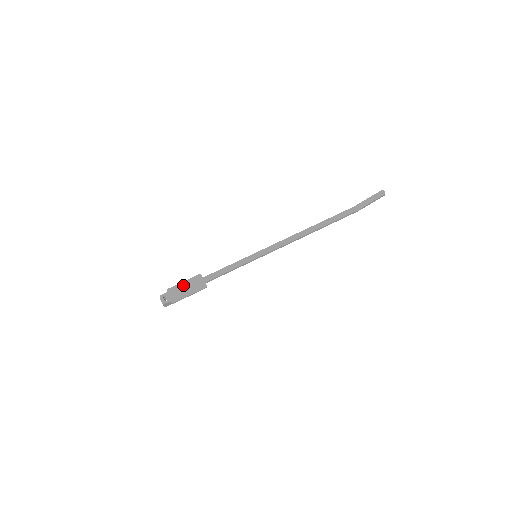
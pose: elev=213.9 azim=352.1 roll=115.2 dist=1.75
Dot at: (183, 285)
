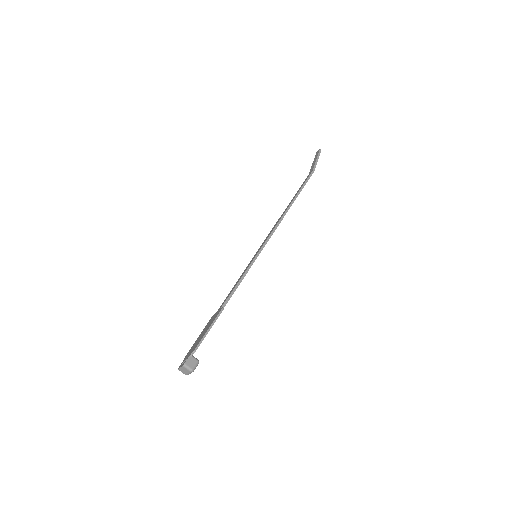
Dot at: (199, 337)
